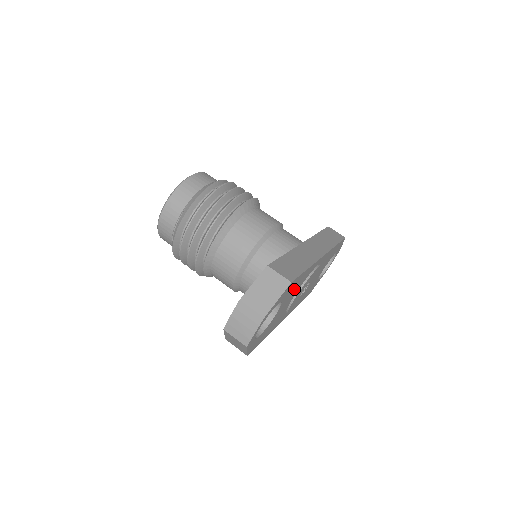
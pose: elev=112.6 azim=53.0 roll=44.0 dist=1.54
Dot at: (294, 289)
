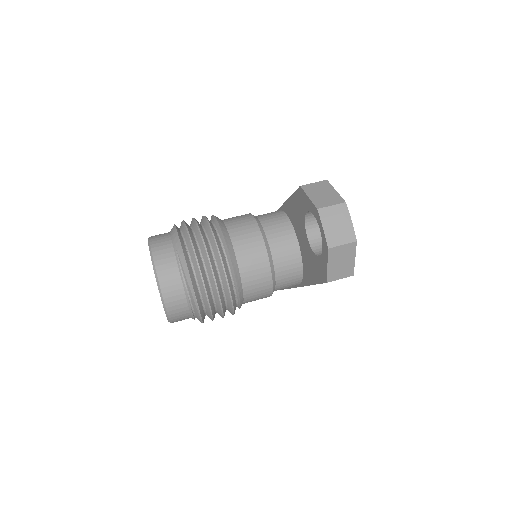
Dot at: occluded
